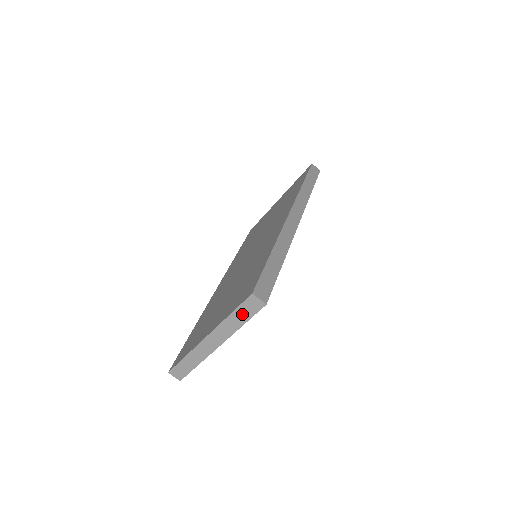
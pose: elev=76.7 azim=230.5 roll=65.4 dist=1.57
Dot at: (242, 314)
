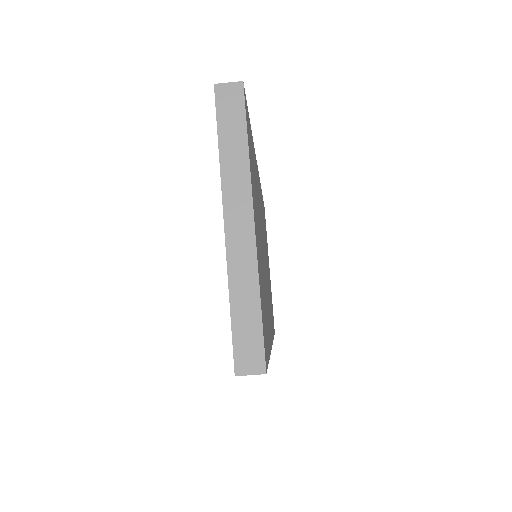
Dot at: (231, 129)
